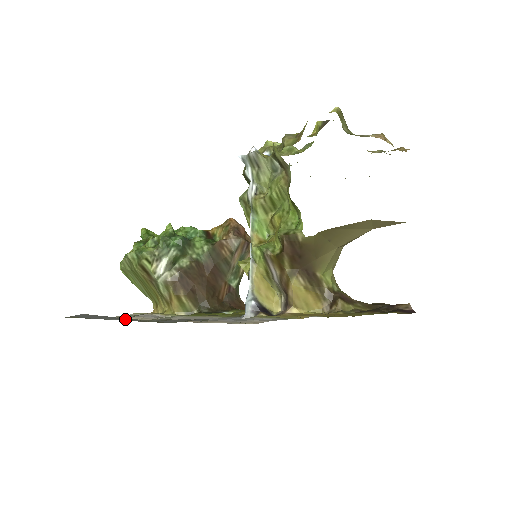
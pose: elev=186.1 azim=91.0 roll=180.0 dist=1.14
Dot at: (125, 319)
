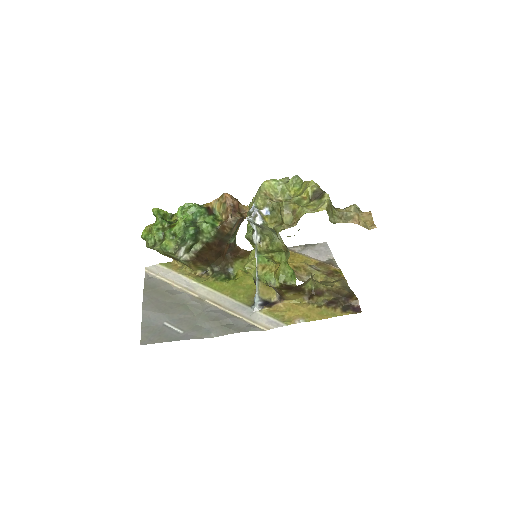
Dot at: (176, 317)
